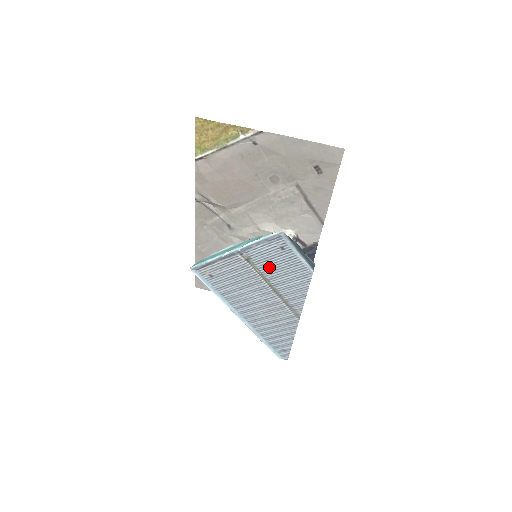
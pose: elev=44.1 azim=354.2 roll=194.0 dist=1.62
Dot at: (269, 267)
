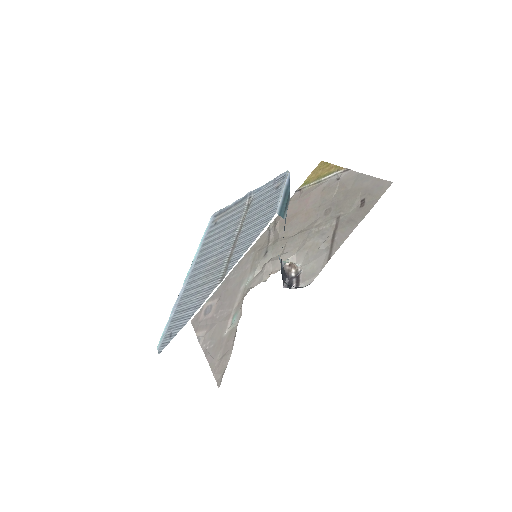
Dot at: (254, 211)
